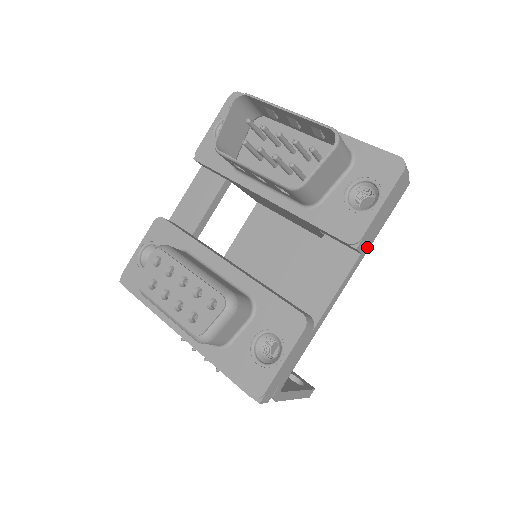
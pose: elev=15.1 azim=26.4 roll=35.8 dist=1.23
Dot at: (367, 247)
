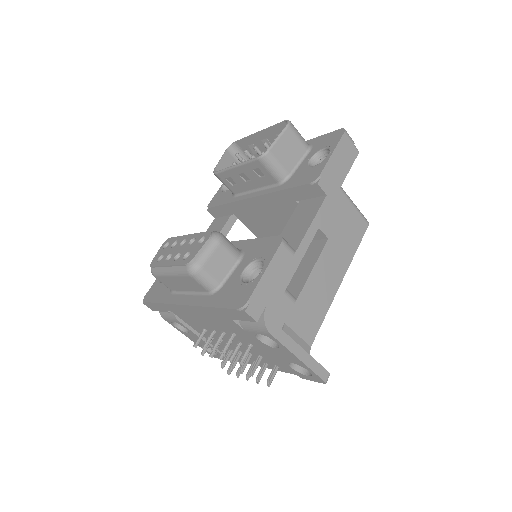
Dot at: (332, 193)
